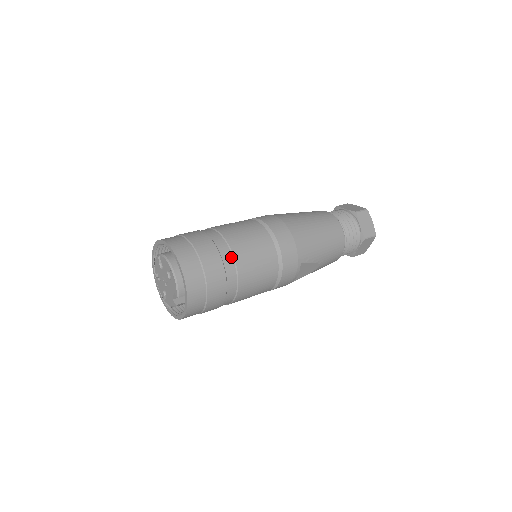
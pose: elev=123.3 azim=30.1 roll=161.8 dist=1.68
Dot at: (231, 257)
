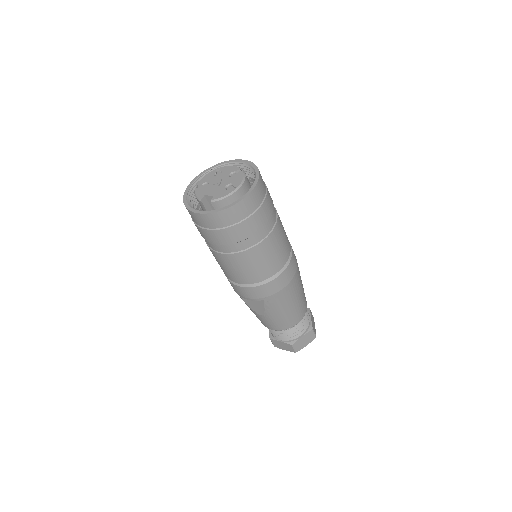
Dot at: (261, 239)
